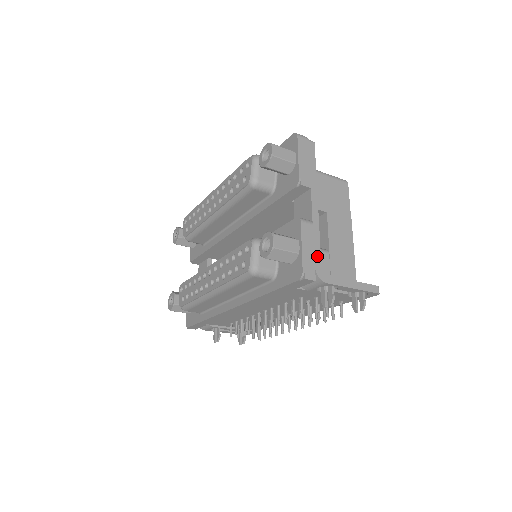
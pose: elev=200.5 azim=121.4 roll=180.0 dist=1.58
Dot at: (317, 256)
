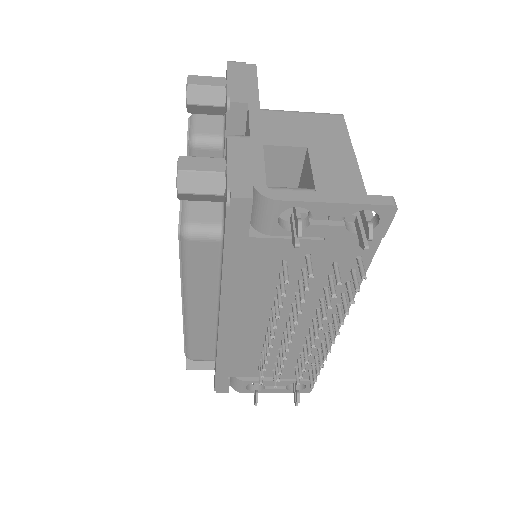
Dot at: (258, 170)
